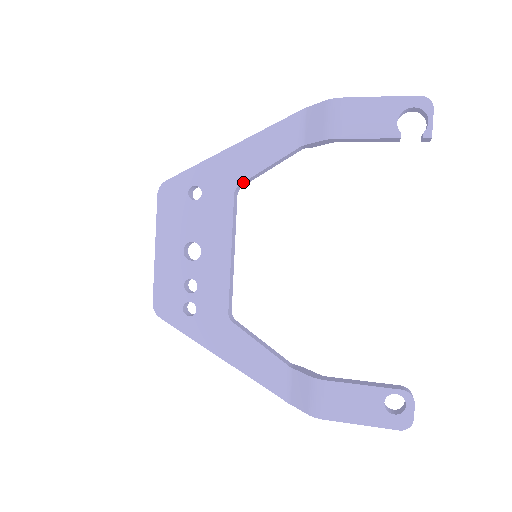
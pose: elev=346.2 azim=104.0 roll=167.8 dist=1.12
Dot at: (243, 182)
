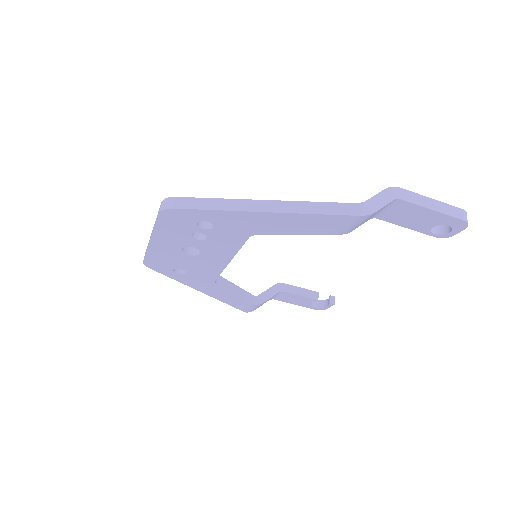
Dot at: (221, 277)
